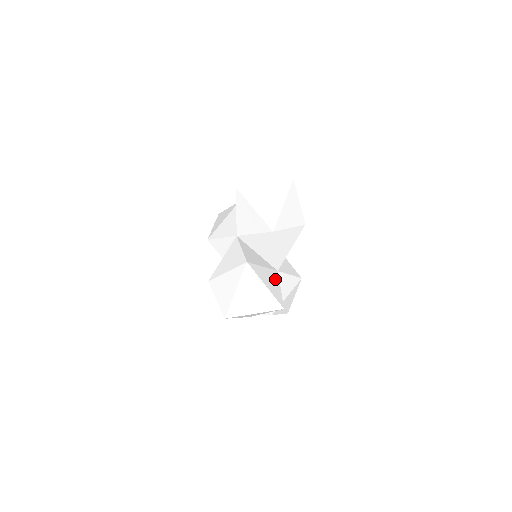
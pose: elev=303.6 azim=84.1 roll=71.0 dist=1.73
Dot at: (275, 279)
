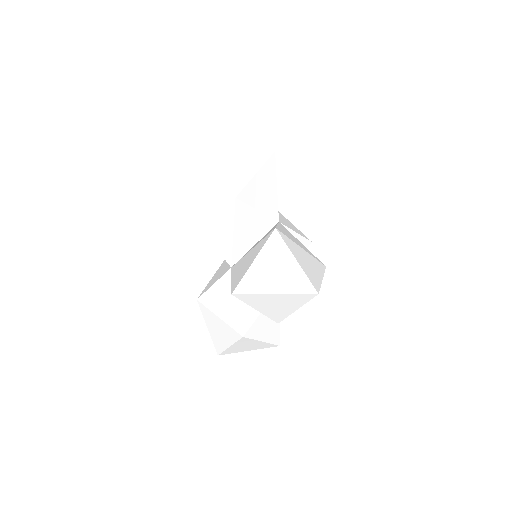
Dot at: occluded
